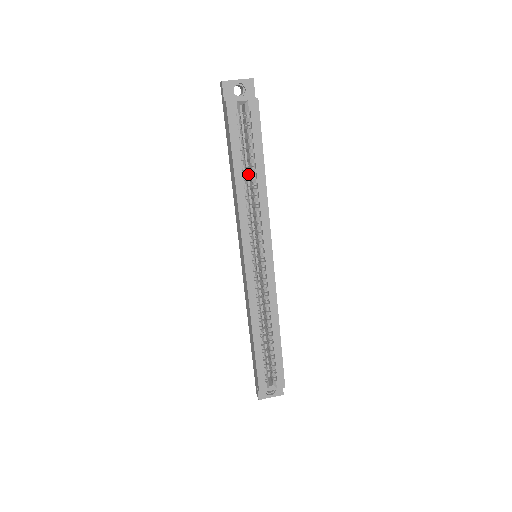
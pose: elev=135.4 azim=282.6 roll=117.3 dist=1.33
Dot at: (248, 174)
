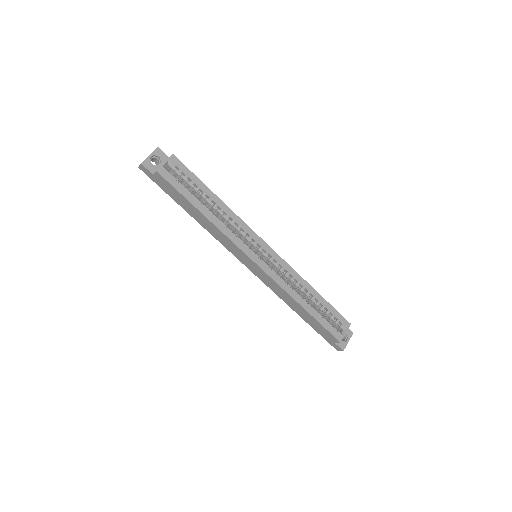
Dot at: occluded
